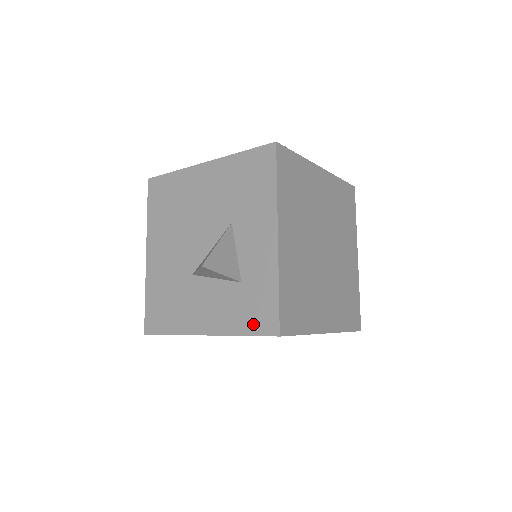
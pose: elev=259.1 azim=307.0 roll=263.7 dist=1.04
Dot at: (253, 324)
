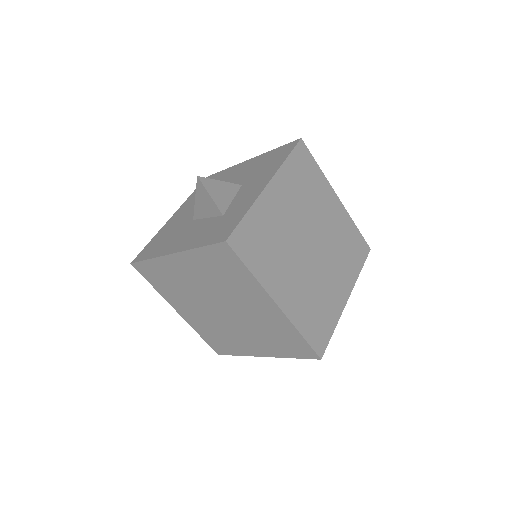
Dot at: (212, 238)
